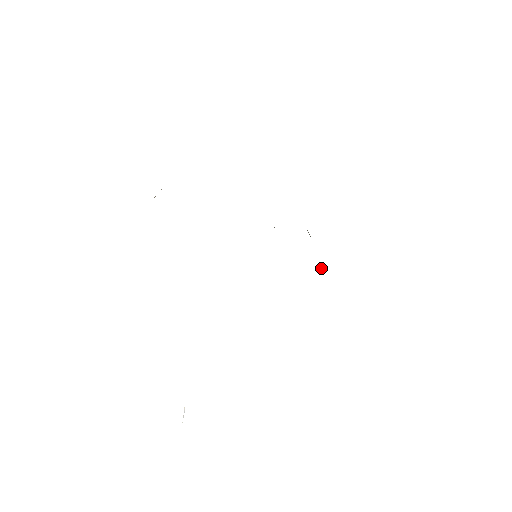
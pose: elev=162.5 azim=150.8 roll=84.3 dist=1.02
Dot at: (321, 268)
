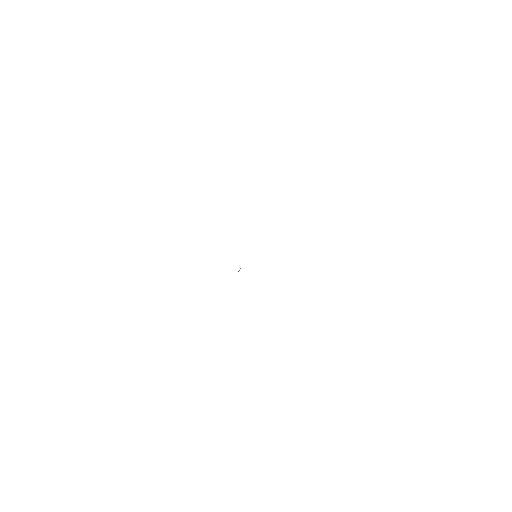
Dot at: occluded
